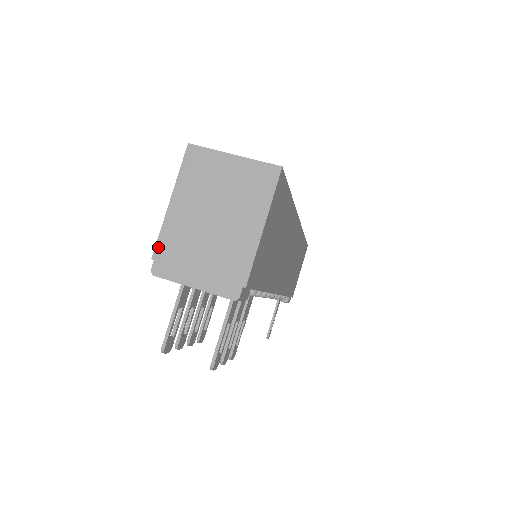
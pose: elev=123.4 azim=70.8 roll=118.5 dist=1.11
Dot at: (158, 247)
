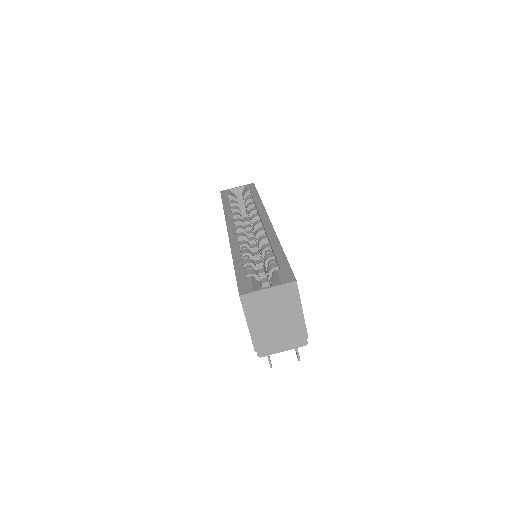
Dot at: (255, 346)
